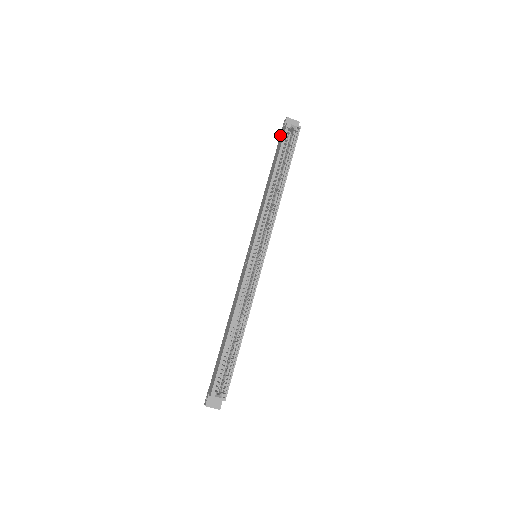
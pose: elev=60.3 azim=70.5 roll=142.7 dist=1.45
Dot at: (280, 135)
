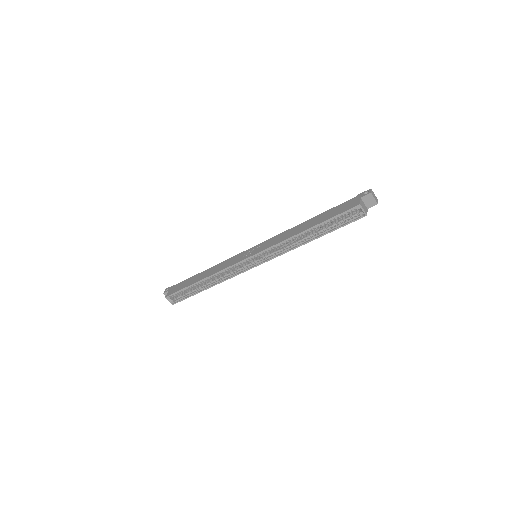
Dot at: (354, 197)
